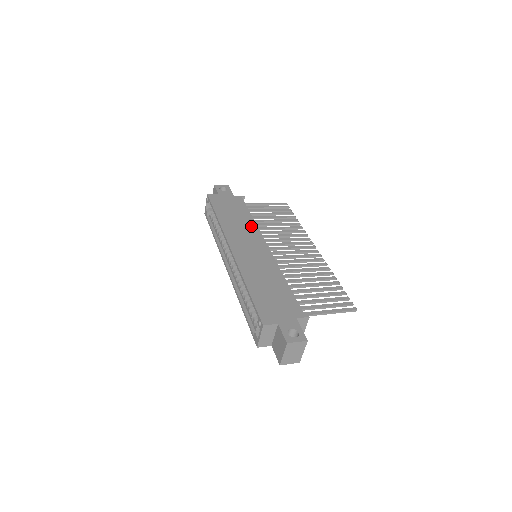
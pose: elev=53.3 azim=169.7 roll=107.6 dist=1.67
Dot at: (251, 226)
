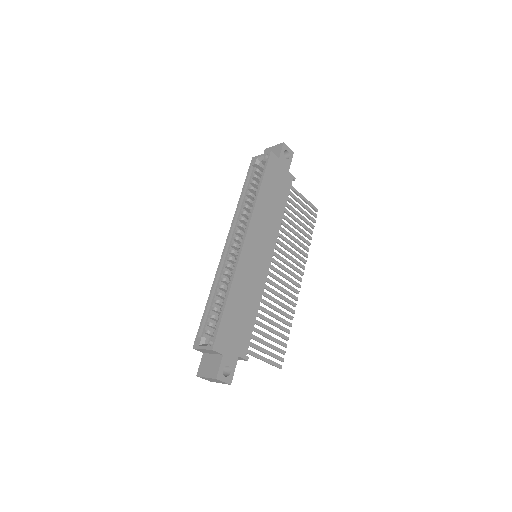
Dot at: (276, 224)
